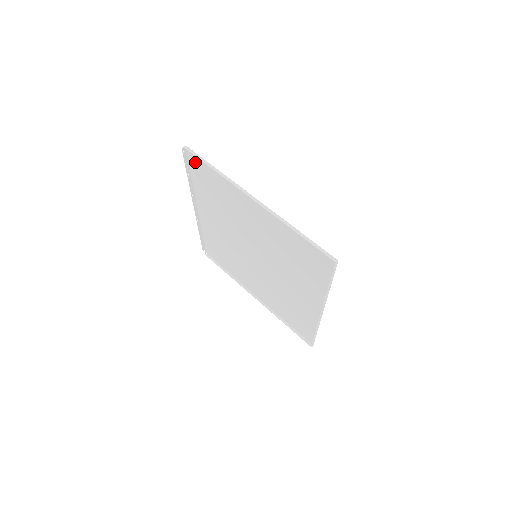
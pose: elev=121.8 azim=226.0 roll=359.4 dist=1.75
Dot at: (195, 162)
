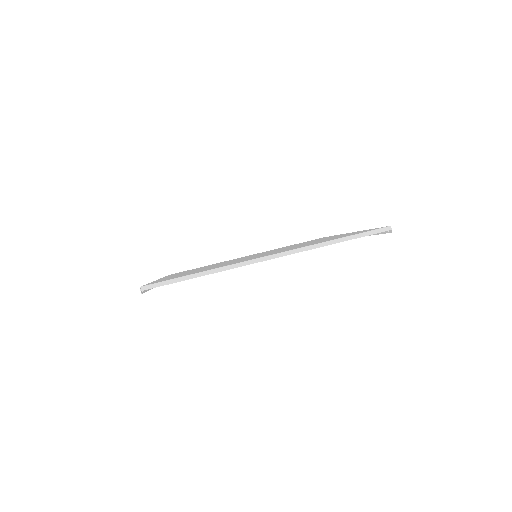
Dot at: occluded
